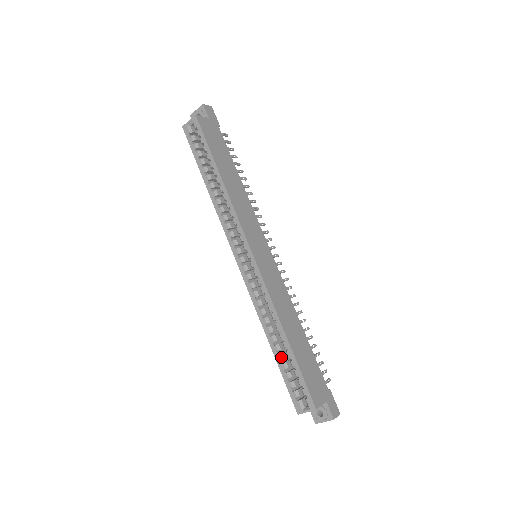
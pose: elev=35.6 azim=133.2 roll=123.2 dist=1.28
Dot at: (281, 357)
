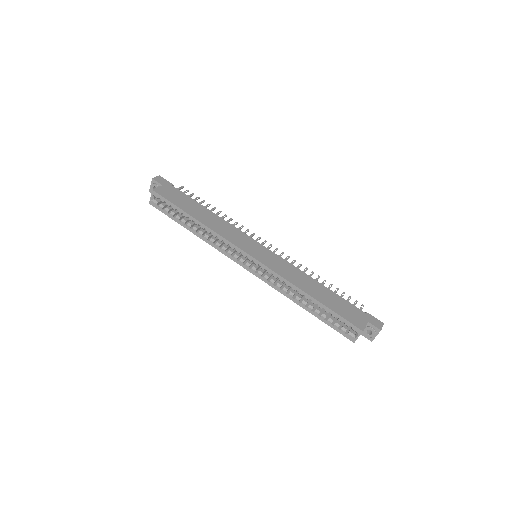
Dot at: (317, 312)
